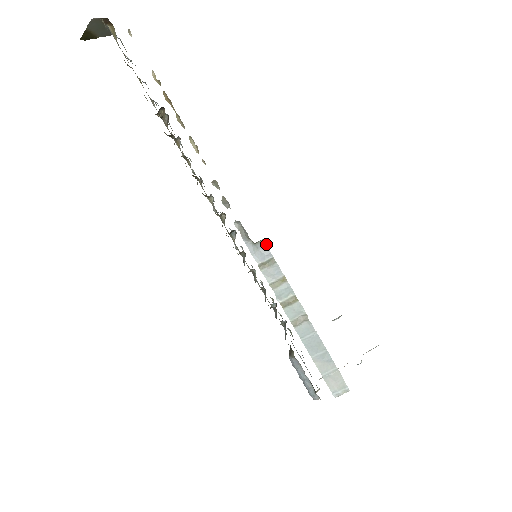
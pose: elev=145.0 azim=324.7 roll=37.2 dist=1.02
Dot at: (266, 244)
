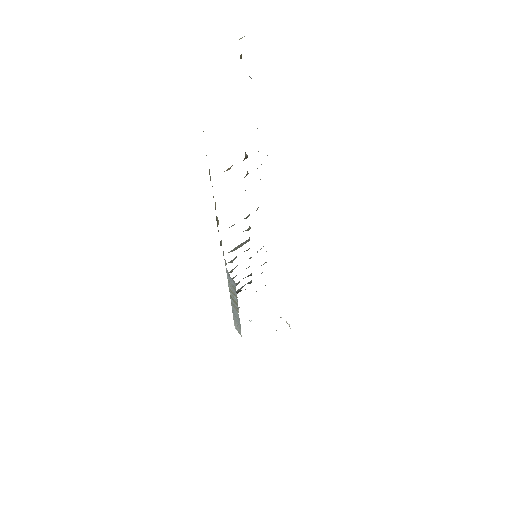
Dot at: occluded
